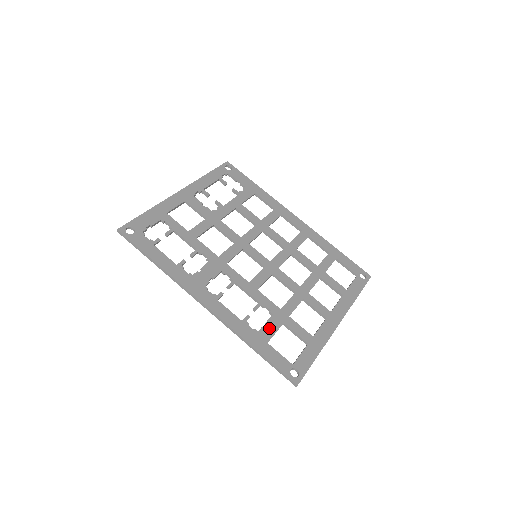
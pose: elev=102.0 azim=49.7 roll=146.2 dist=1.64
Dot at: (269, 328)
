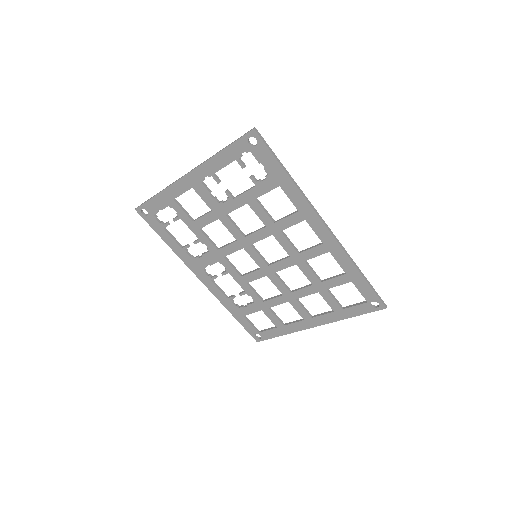
Dot at: (248, 309)
